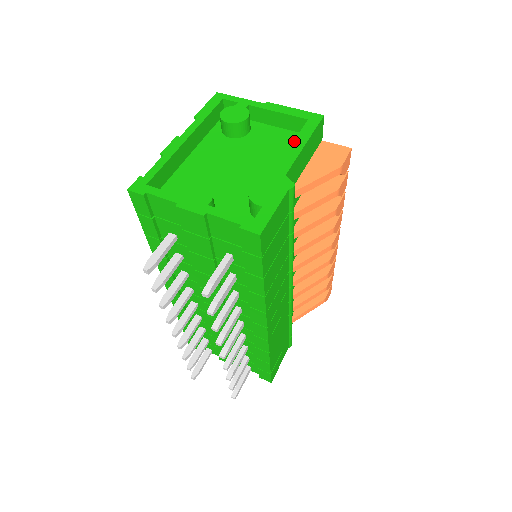
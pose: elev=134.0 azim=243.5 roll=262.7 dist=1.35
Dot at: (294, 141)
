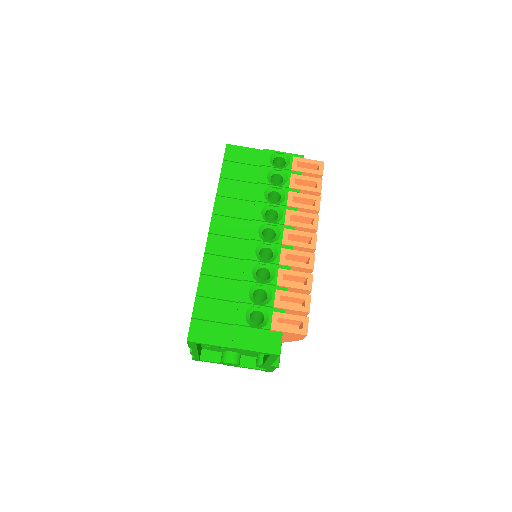
Dot at: (267, 360)
